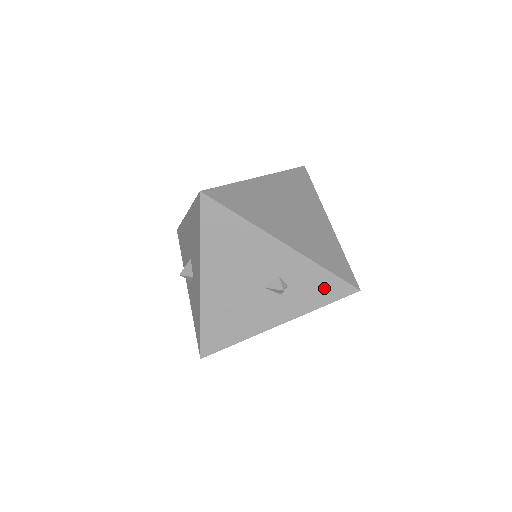
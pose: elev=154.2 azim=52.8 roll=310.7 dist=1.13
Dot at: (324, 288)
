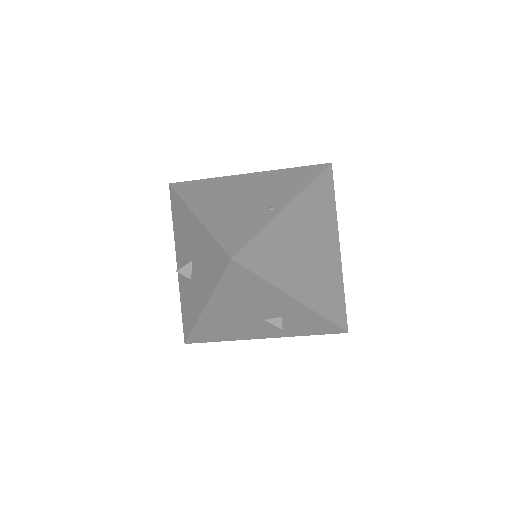
Dot at: (318, 327)
